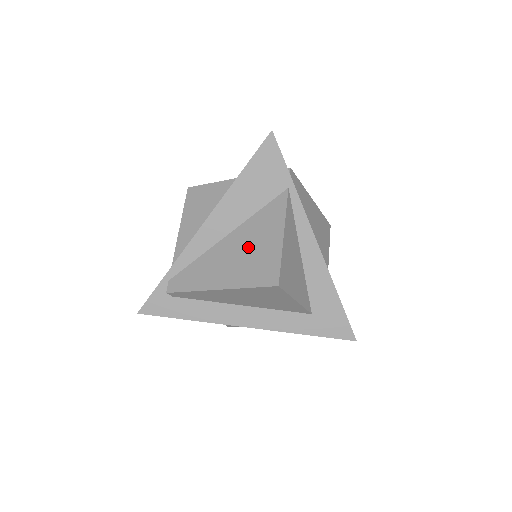
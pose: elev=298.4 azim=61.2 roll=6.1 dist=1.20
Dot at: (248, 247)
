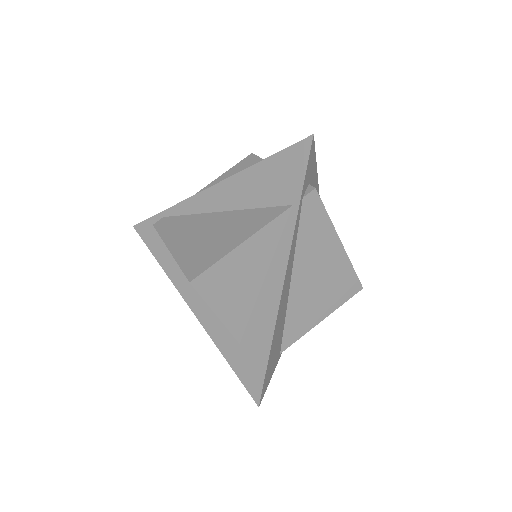
Dot at: (216, 233)
